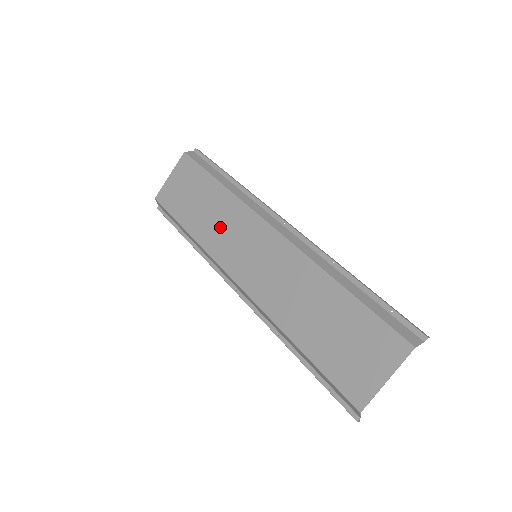
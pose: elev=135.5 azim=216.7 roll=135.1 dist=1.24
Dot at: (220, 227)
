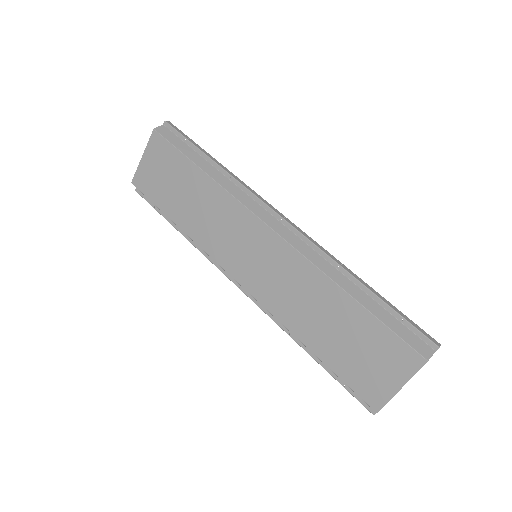
Dot at: (212, 223)
